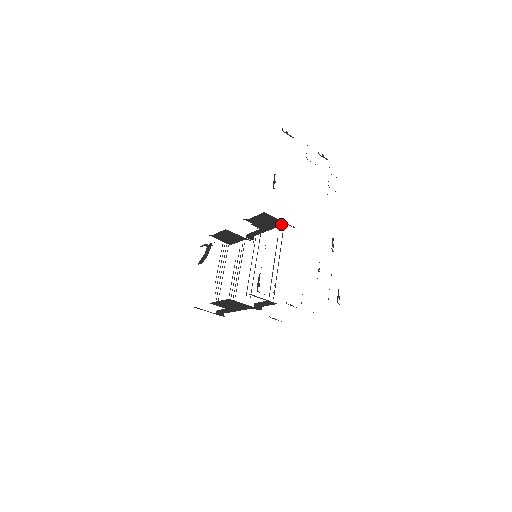
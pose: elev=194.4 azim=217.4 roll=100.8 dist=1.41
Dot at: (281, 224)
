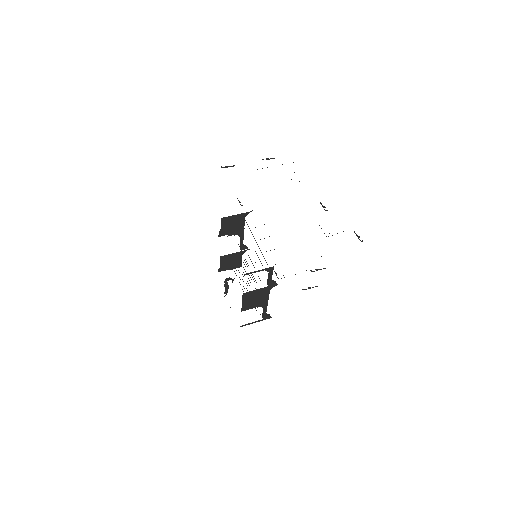
Dot at: (243, 217)
